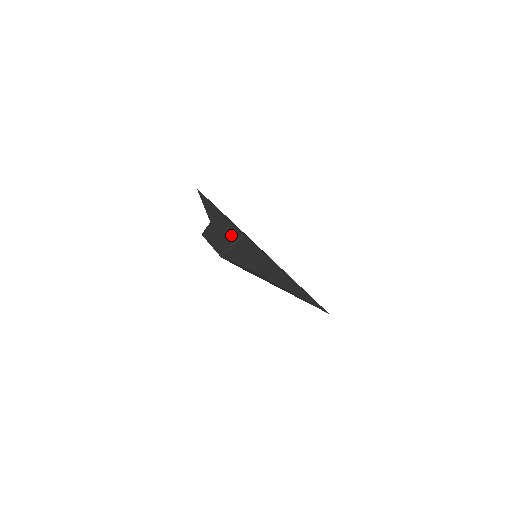
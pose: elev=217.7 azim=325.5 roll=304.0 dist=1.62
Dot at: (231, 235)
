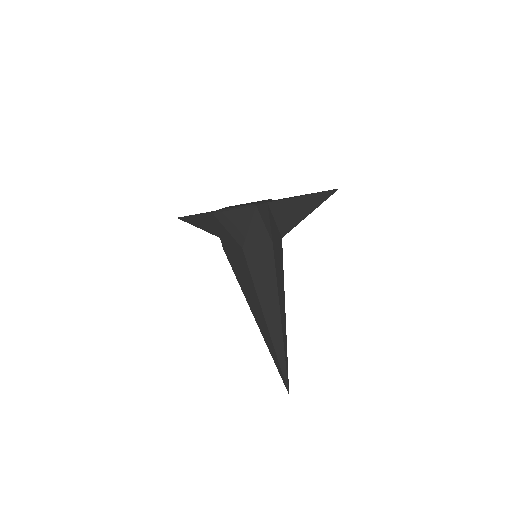
Dot at: (258, 201)
